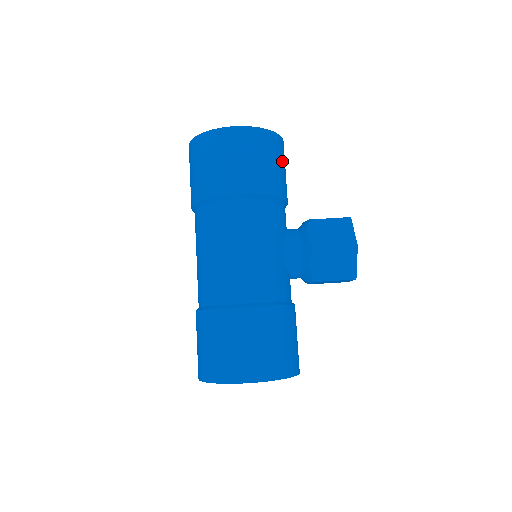
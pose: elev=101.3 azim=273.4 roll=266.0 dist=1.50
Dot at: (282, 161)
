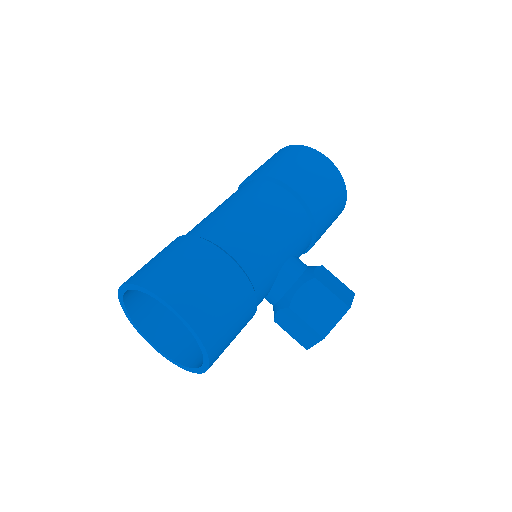
Dot at: (335, 215)
